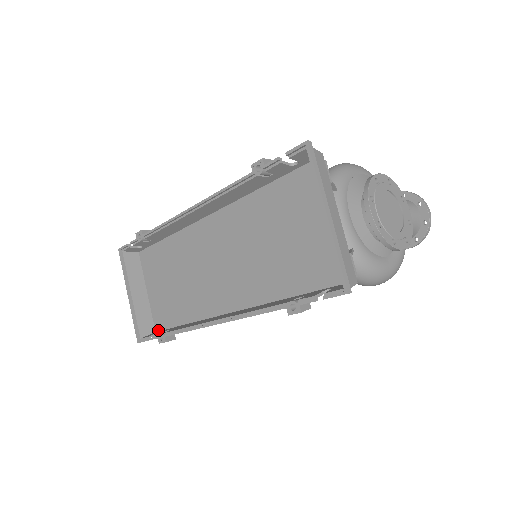
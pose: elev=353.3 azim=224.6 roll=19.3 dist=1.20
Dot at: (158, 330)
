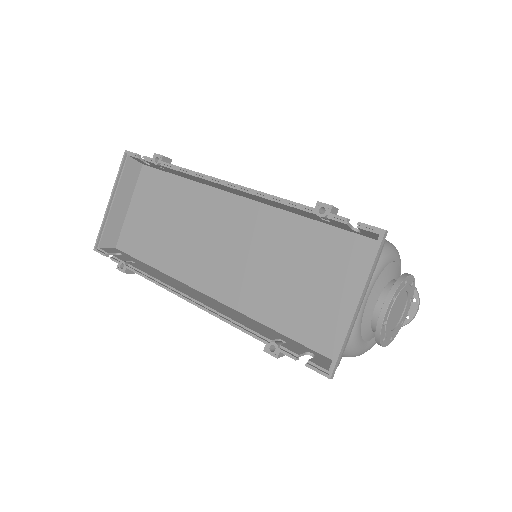
Dot at: (119, 249)
